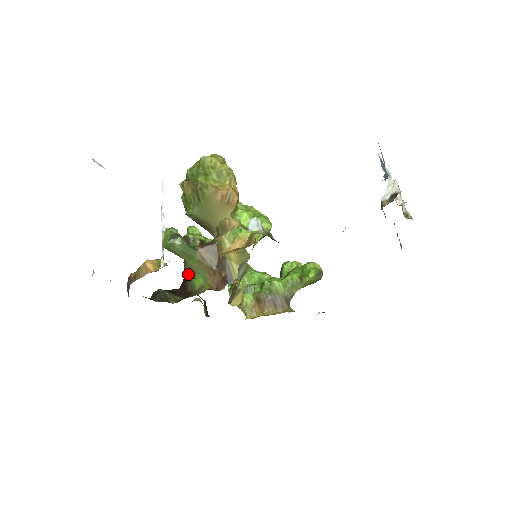
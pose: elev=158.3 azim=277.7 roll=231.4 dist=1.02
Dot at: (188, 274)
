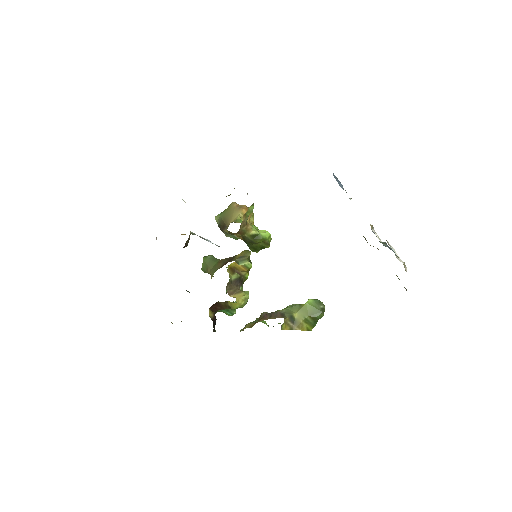
Dot at: occluded
